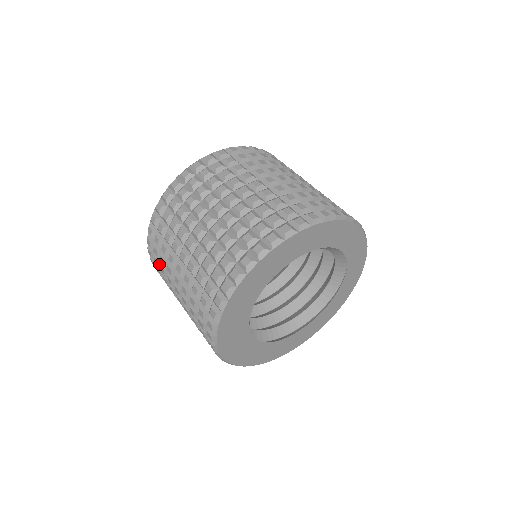
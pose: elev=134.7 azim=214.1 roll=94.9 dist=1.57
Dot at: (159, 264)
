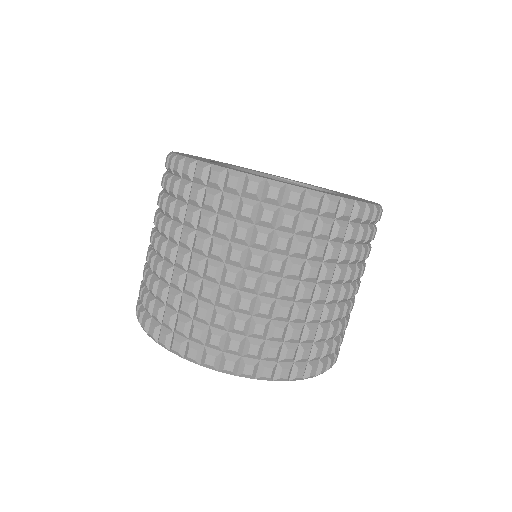
Dot at: occluded
